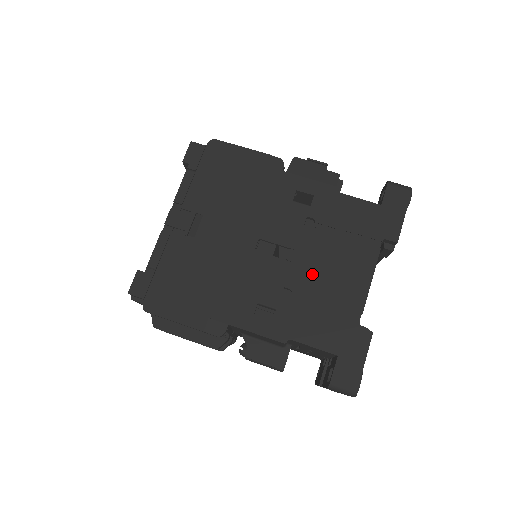
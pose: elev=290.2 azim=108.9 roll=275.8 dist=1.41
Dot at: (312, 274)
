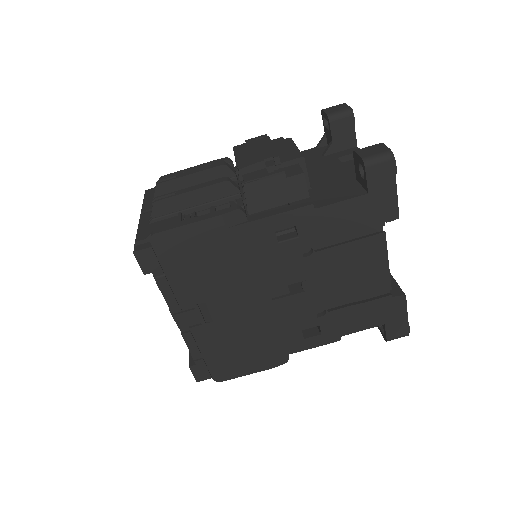
Dot at: (334, 288)
